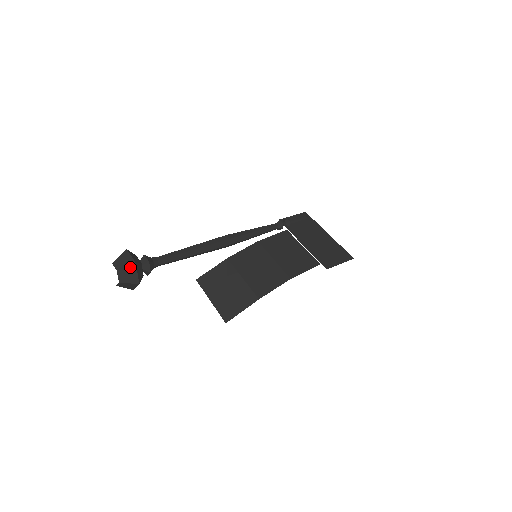
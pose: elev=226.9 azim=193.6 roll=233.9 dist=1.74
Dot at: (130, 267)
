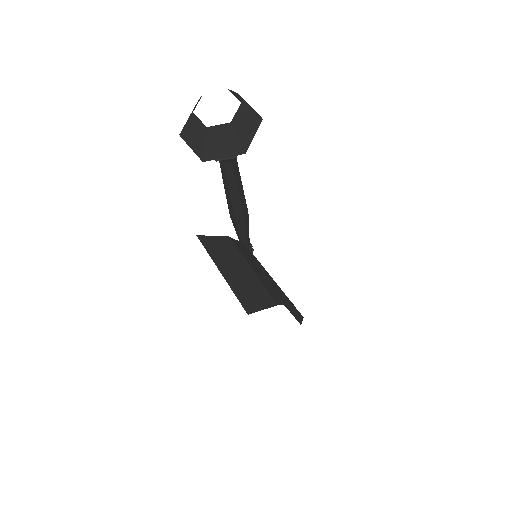
Dot at: (255, 117)
